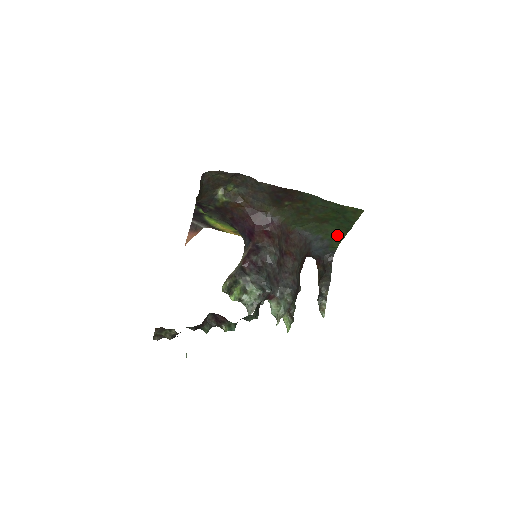
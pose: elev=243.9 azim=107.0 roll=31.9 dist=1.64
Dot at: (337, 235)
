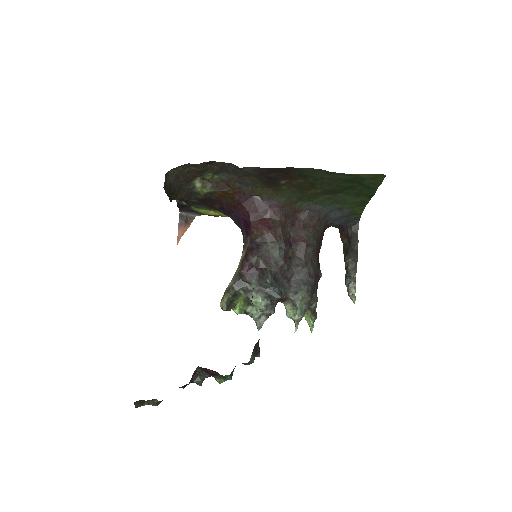
Dot at: (358, 202)
